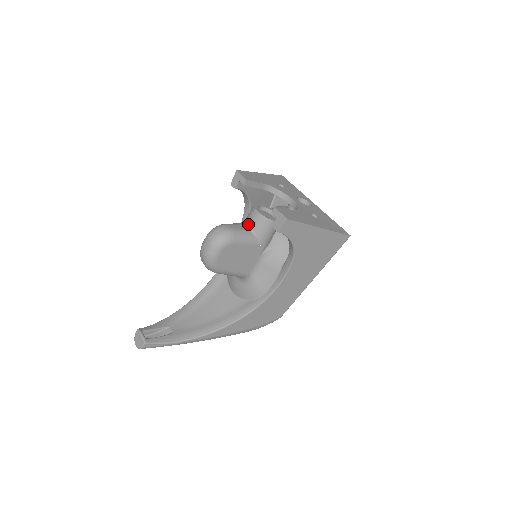
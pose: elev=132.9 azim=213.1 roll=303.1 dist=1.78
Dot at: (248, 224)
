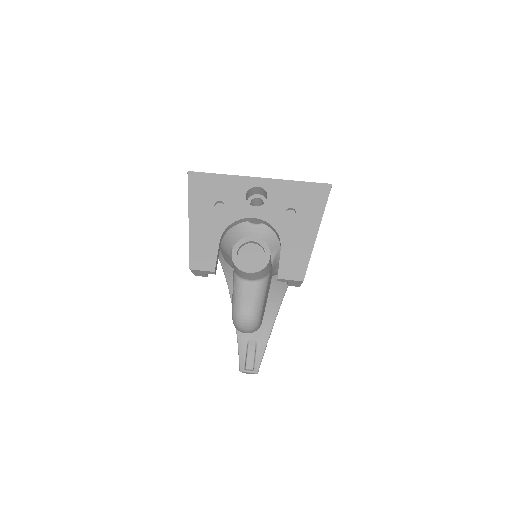
Dot at: (248, 280)
